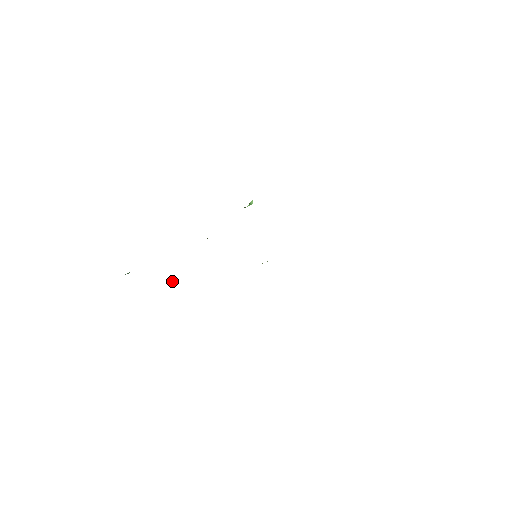
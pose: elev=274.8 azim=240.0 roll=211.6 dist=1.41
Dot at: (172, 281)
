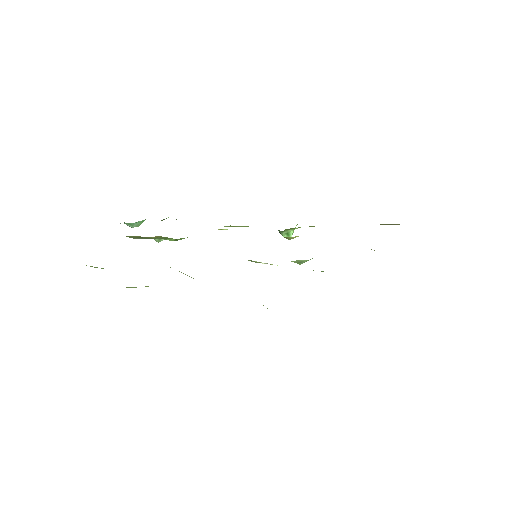
Dot at: (160, 241)
